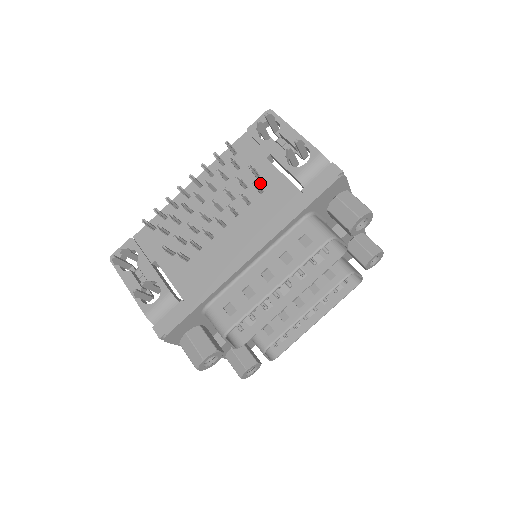
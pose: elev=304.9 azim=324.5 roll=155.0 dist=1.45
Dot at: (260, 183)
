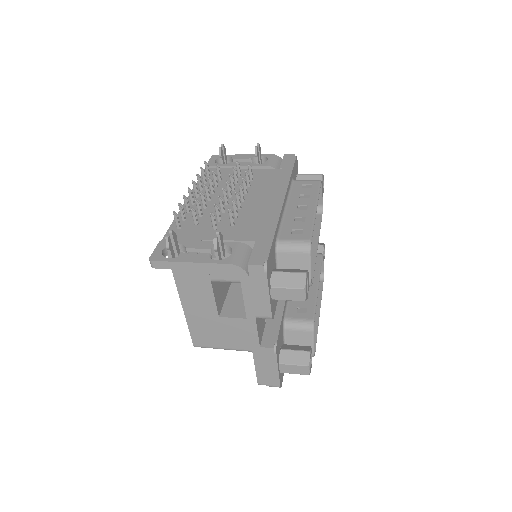
Dot at: occluded
